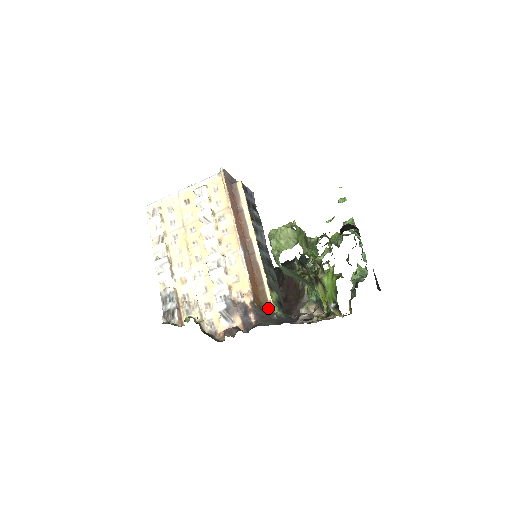
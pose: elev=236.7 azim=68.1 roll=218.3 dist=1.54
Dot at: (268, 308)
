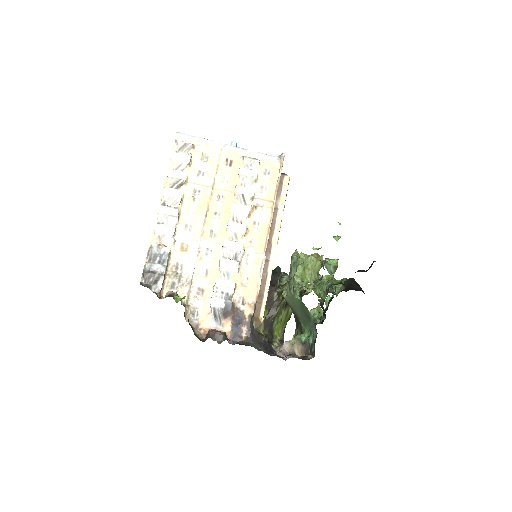
Dot at: (256, 325)
